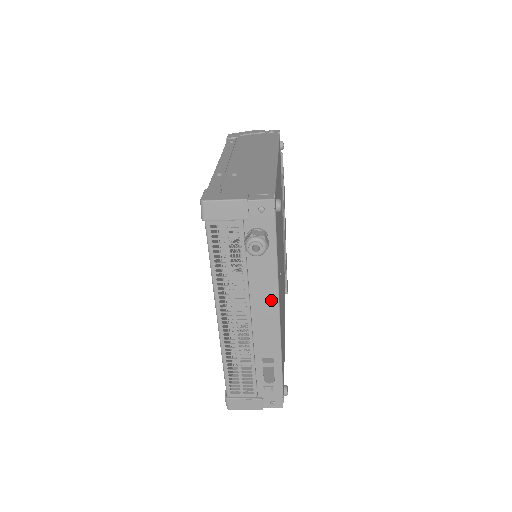
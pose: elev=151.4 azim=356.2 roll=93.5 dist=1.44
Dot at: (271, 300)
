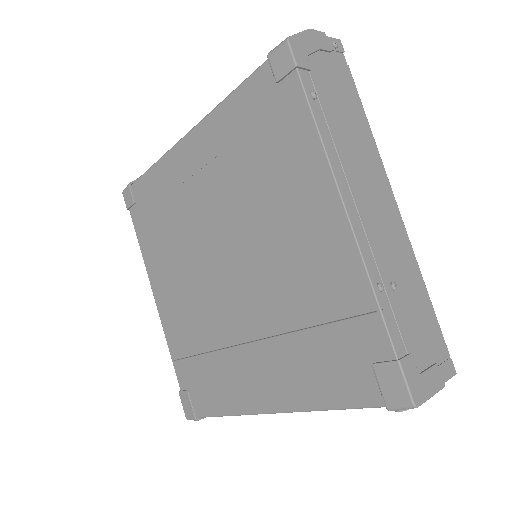
Dot at: occluded
